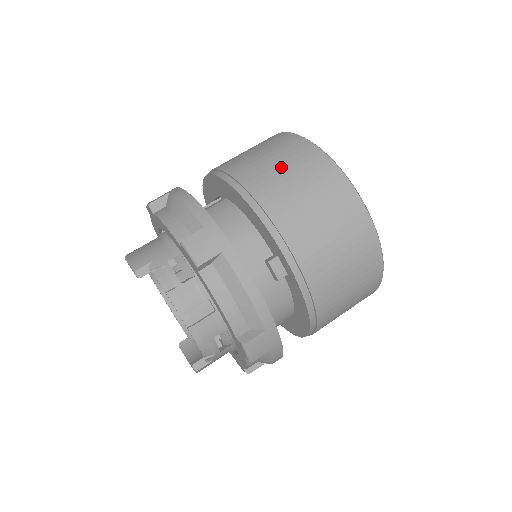
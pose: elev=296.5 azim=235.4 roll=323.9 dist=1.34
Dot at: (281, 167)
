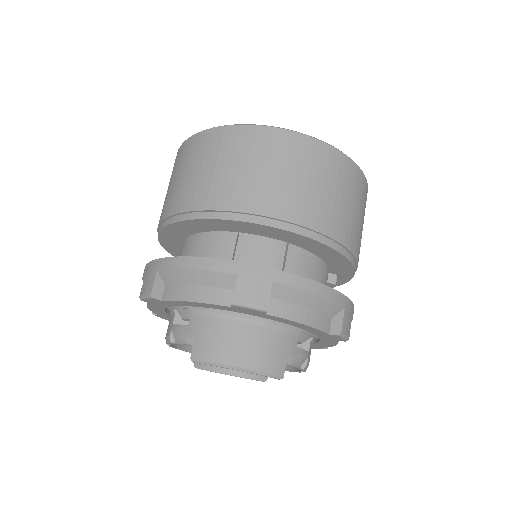
Dot at: (349, 203)
